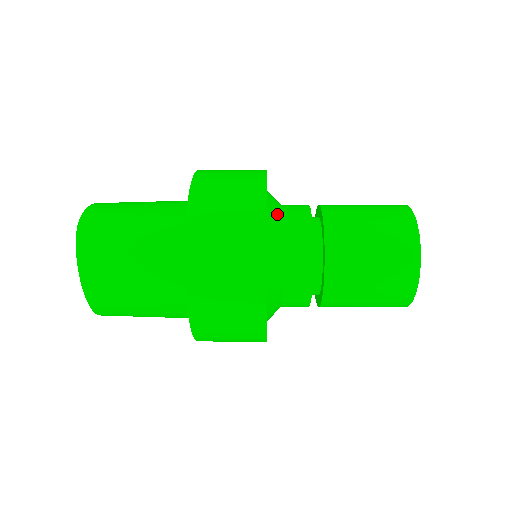
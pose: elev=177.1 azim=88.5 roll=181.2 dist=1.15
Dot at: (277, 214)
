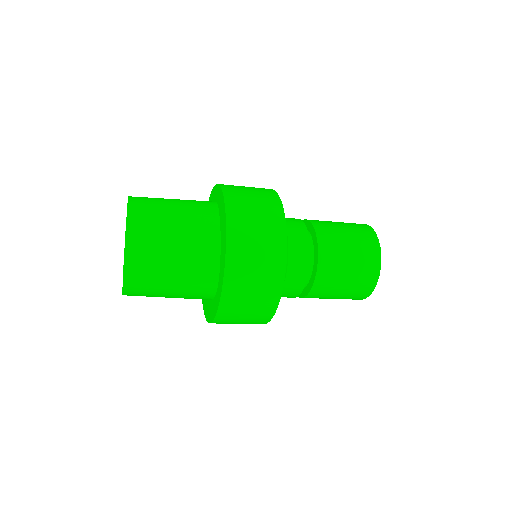
Dot at: occluded
